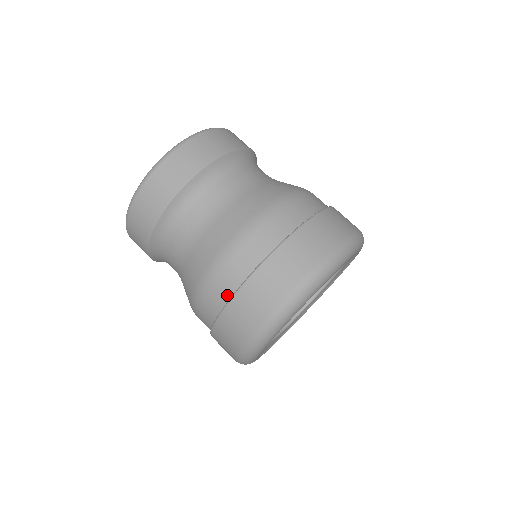
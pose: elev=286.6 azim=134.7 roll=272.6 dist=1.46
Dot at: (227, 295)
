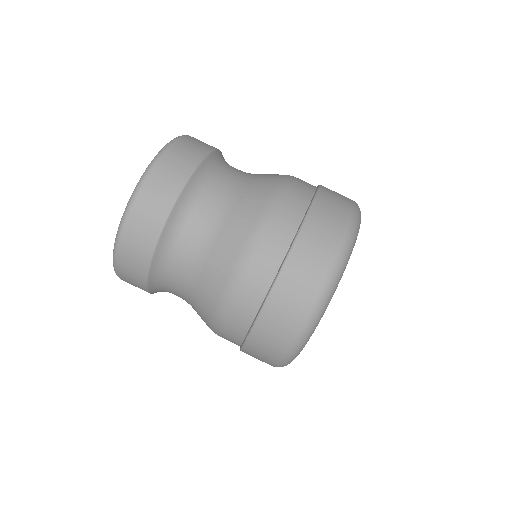
Dot at: (245, 328)
